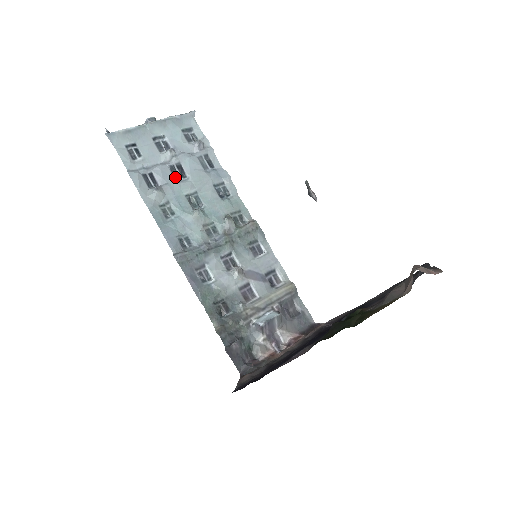
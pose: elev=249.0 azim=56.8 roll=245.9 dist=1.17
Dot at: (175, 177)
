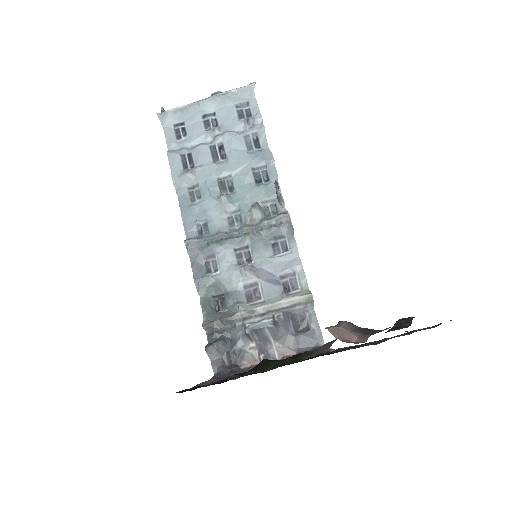
Dot at: (214, 158)
